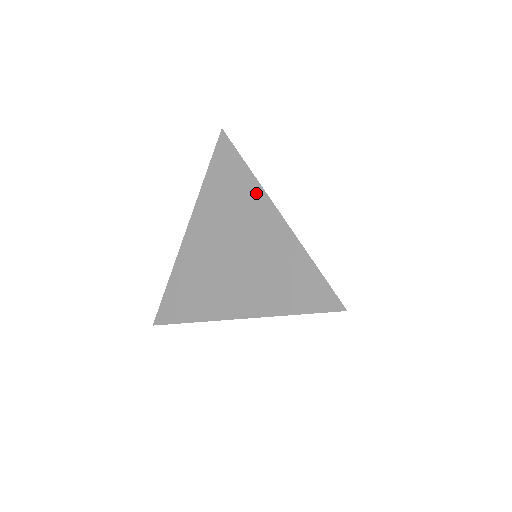
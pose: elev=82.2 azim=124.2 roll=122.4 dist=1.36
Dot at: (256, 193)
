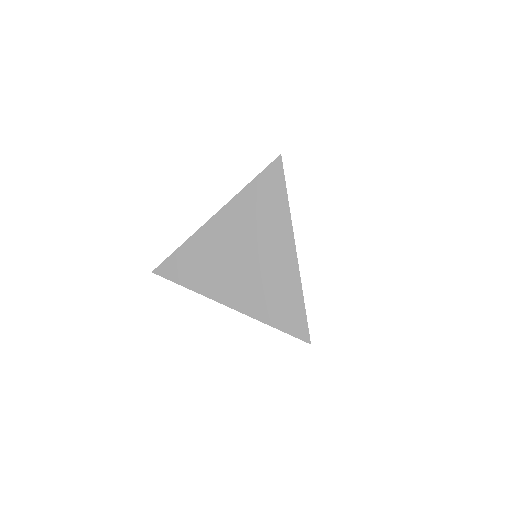
Dot at: (285, 225)
